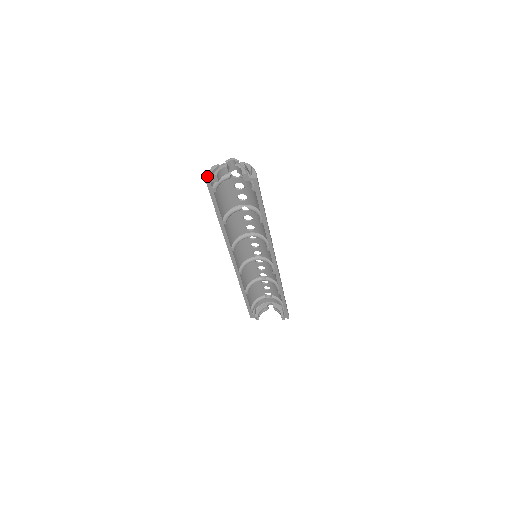
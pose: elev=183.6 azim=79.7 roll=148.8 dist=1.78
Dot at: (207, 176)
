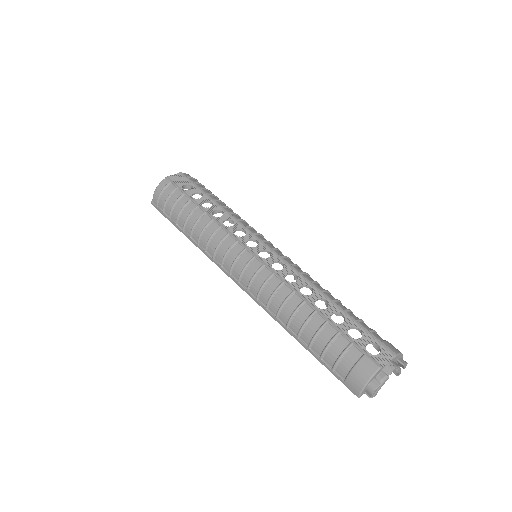
Dot at: (362, 394)
